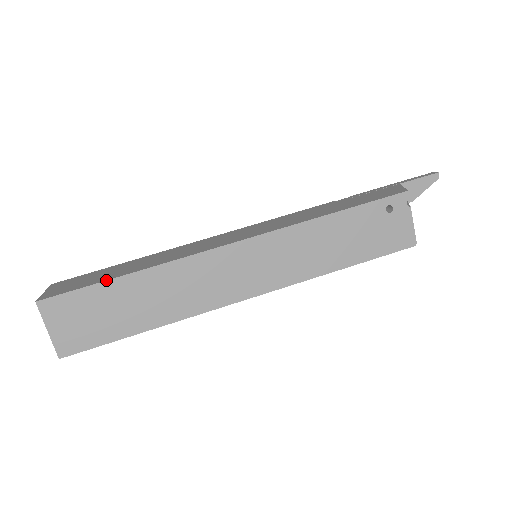
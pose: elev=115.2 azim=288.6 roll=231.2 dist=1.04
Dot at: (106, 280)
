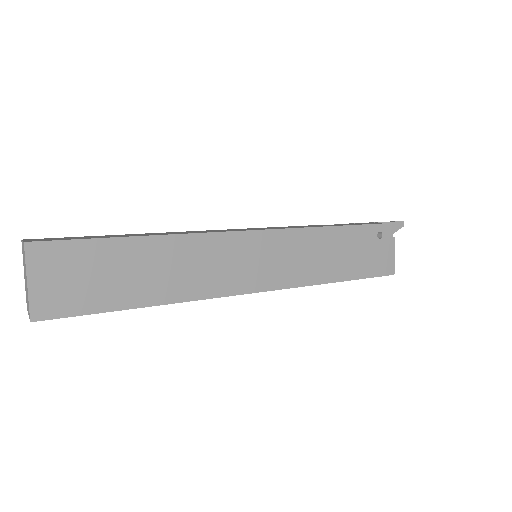
Dot at: (115, 237)
